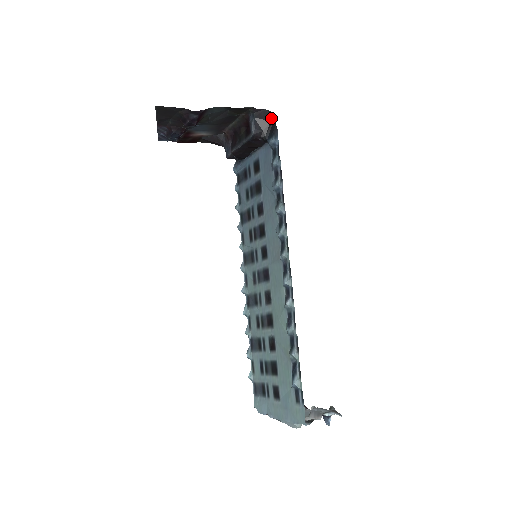
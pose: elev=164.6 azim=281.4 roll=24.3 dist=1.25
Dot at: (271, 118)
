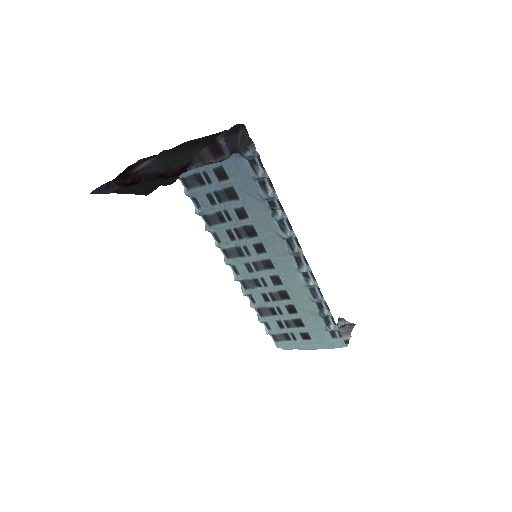
Dot at: (239, 129)
